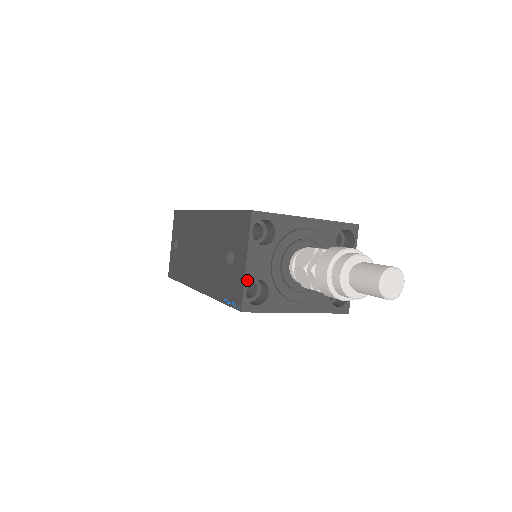
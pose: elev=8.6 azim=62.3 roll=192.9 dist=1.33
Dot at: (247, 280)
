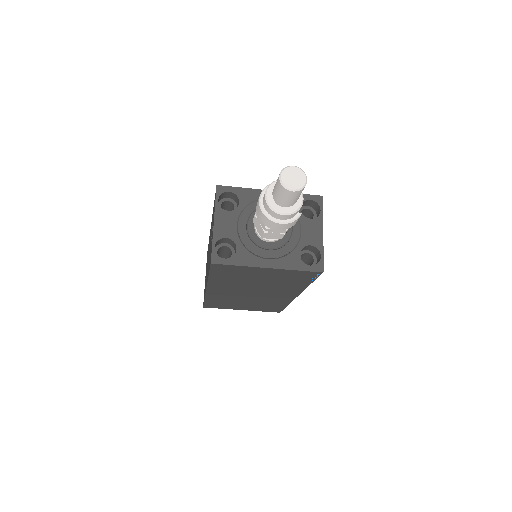
Dot at: (215, 238)
